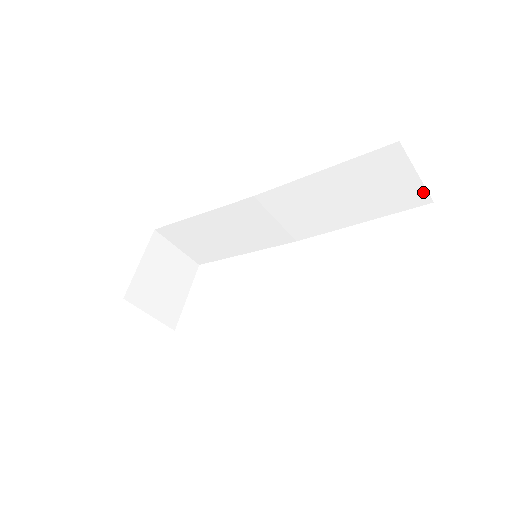
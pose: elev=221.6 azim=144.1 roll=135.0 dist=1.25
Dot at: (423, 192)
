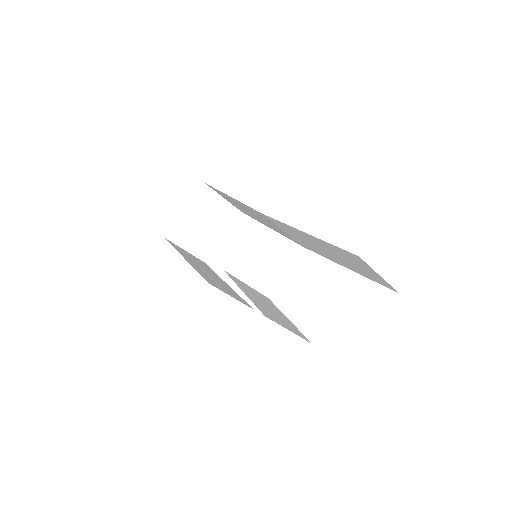
Dot at: (389, 285)
